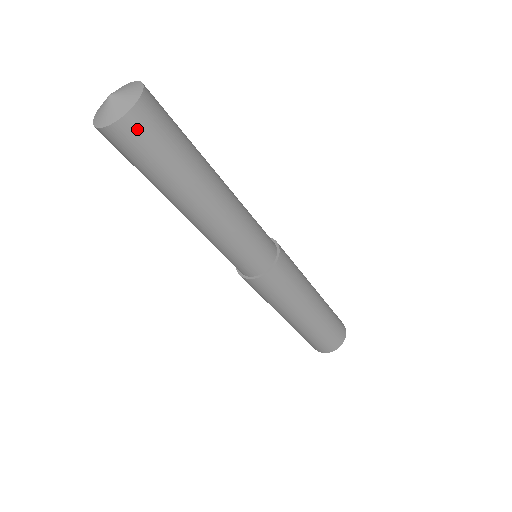
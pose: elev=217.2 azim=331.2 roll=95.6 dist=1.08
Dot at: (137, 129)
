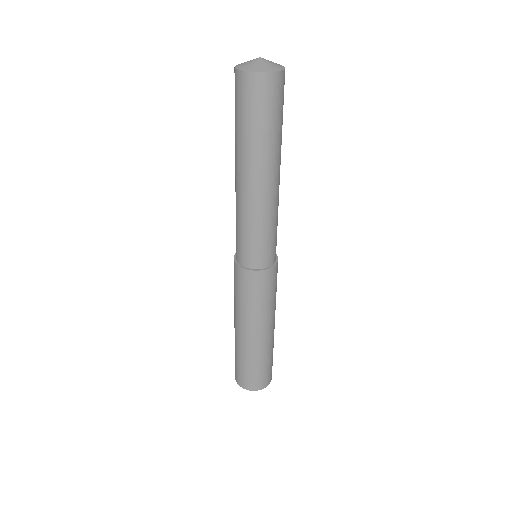
Dot at: (280, 86)
